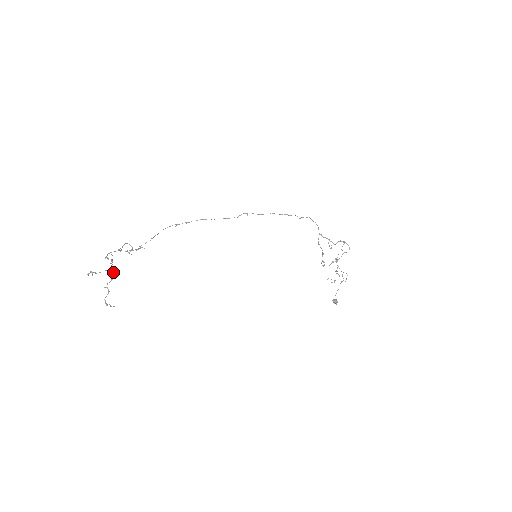
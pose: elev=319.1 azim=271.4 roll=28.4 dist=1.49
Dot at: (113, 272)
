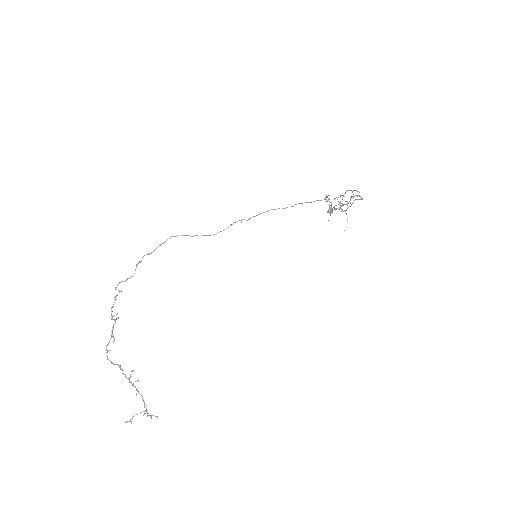
Dot at: occluded
